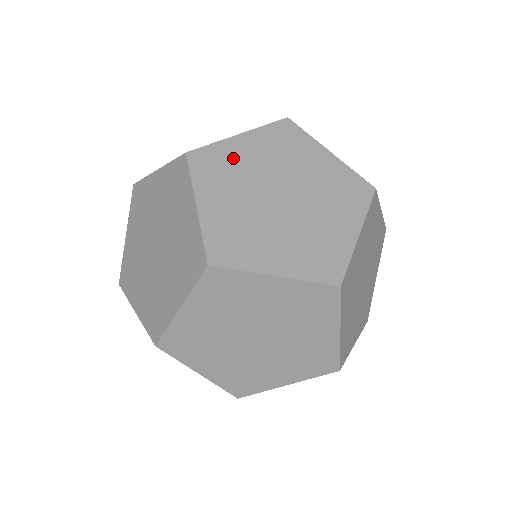
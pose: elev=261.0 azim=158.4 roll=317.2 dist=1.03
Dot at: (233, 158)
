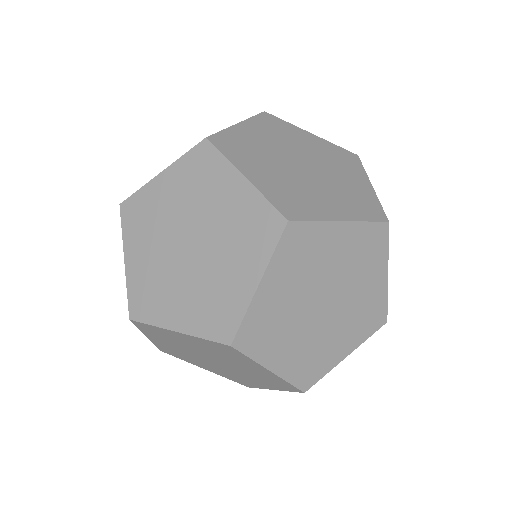
Dot at: (320, 246)
